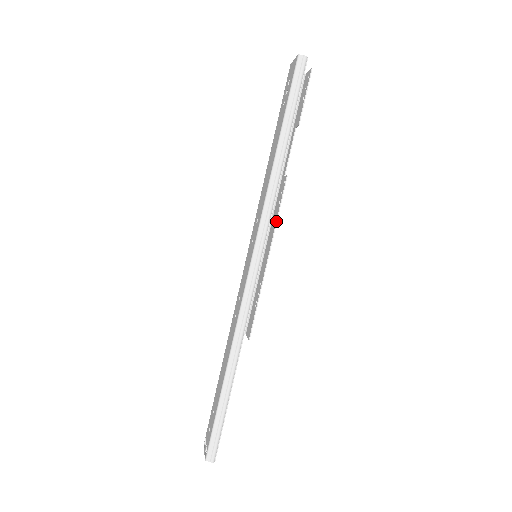
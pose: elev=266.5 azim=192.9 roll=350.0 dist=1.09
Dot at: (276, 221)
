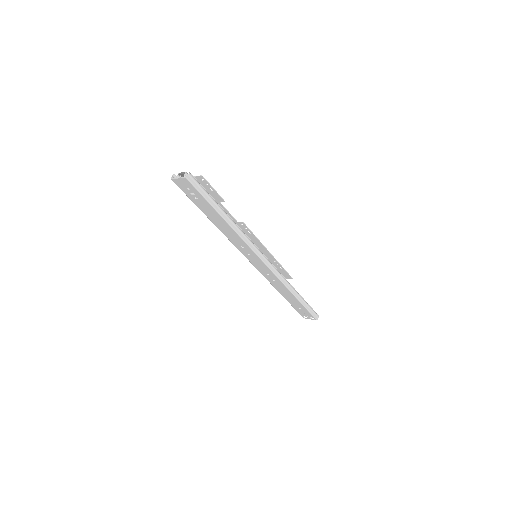
Dot at: (258, 240)
